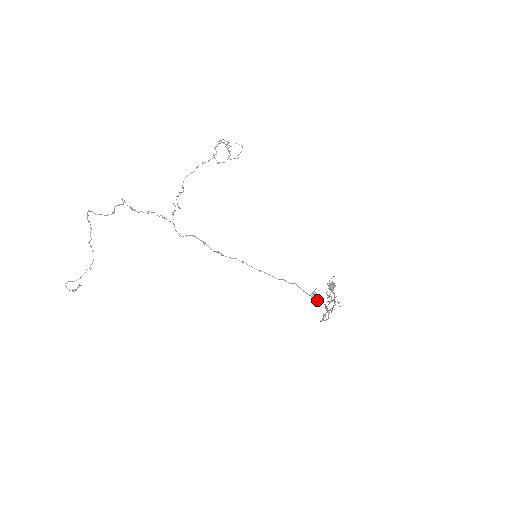
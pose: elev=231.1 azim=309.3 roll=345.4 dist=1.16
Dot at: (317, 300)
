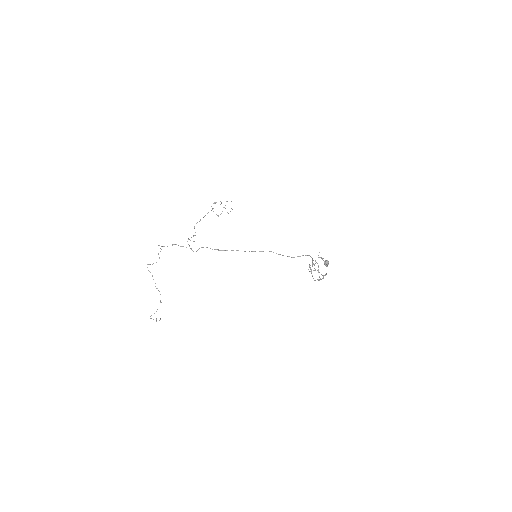
Dot at: (291, 257)
